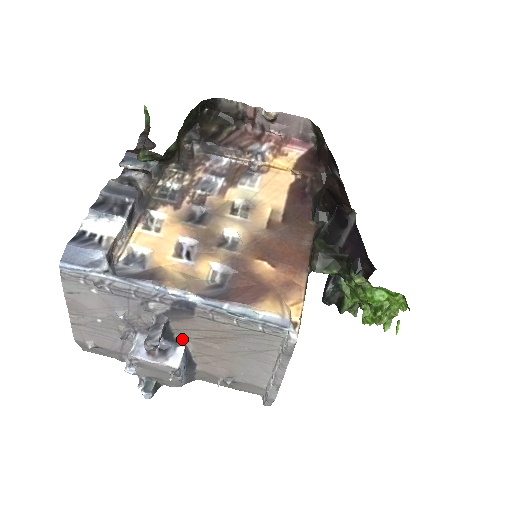
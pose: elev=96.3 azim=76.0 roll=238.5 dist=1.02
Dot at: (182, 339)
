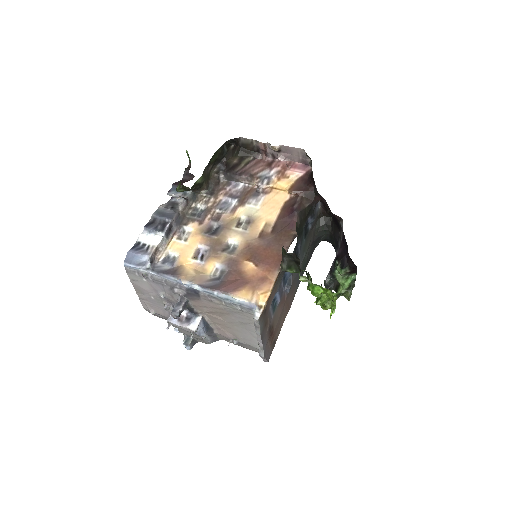
Dot at: (199, 312)
